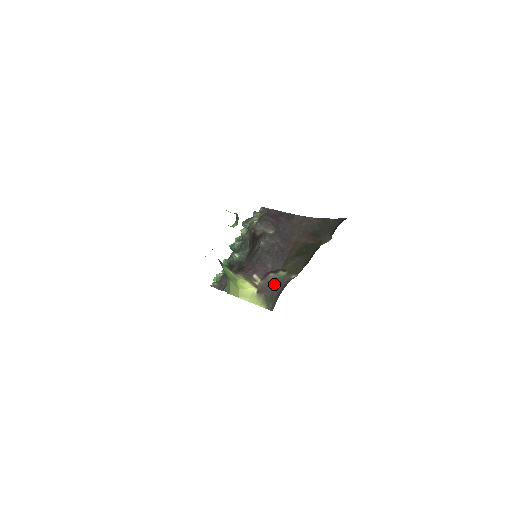
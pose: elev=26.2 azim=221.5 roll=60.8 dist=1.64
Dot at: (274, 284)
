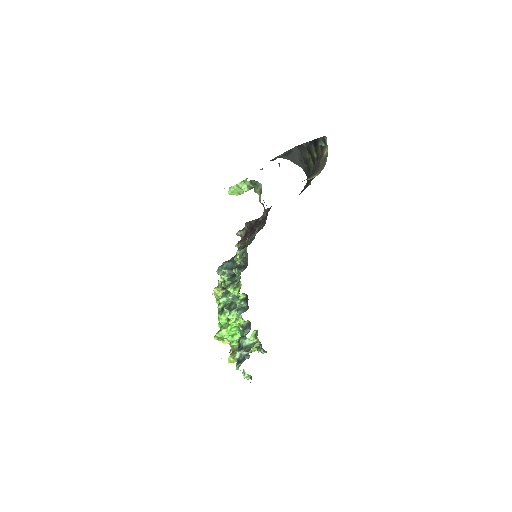
Dot at: occluded
